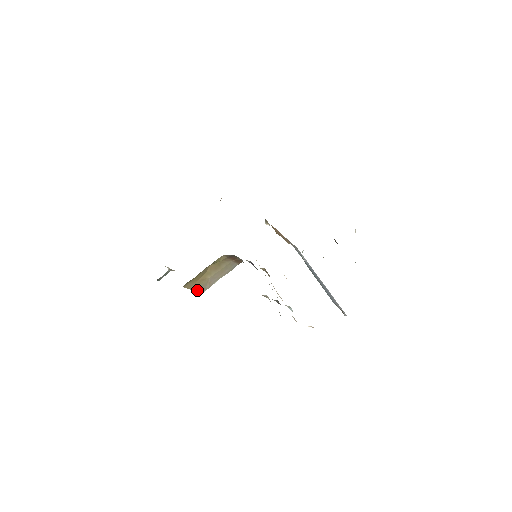
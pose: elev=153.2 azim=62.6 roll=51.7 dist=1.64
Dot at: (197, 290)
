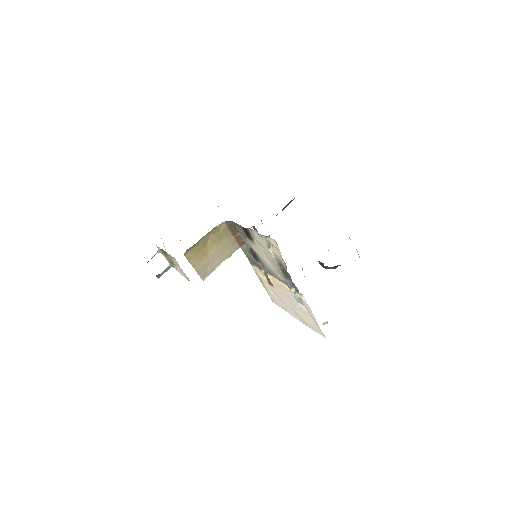
Dot at: (198, 271)
